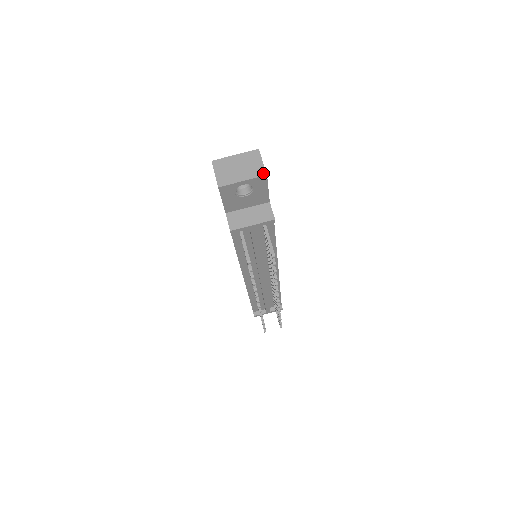
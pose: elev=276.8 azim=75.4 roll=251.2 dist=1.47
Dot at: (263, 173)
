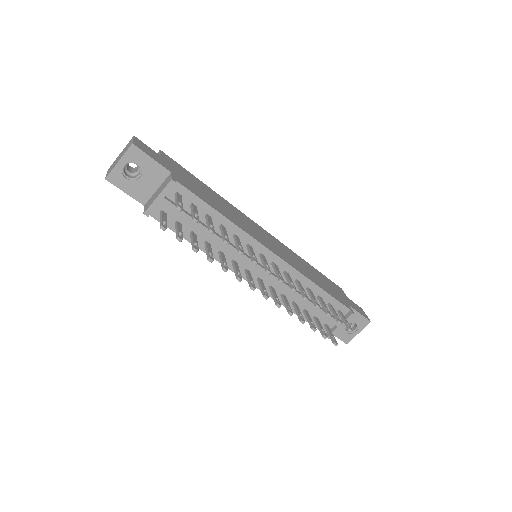
Dot at: (130, 145)
